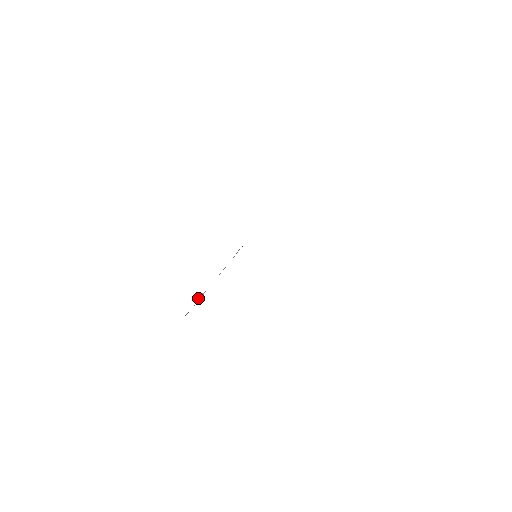
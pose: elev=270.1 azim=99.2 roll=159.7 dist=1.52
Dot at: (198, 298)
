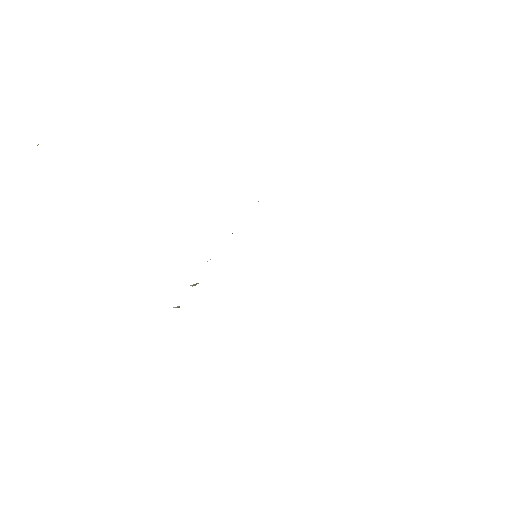
Dot at: occluded
